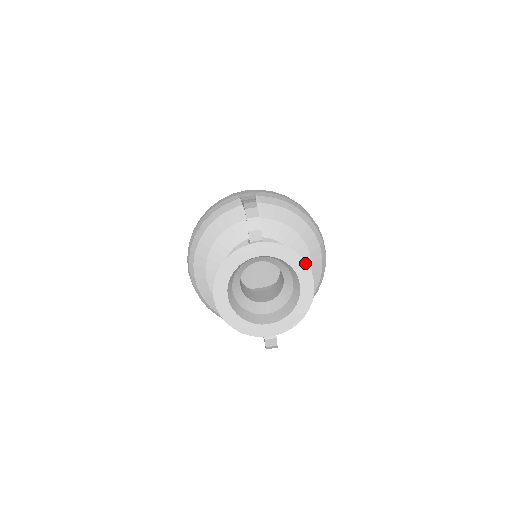
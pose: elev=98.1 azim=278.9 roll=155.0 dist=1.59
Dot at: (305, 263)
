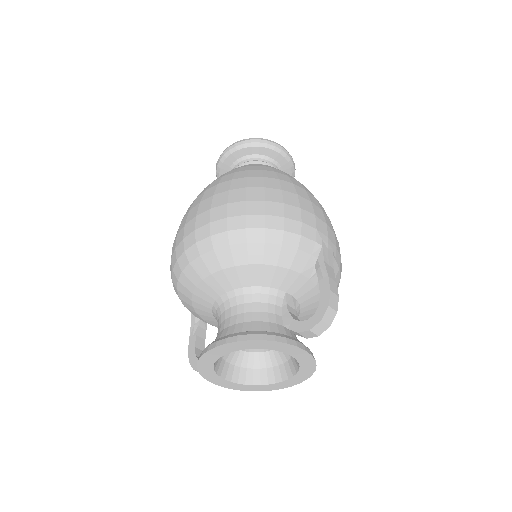
Dot at: (308, 377)
